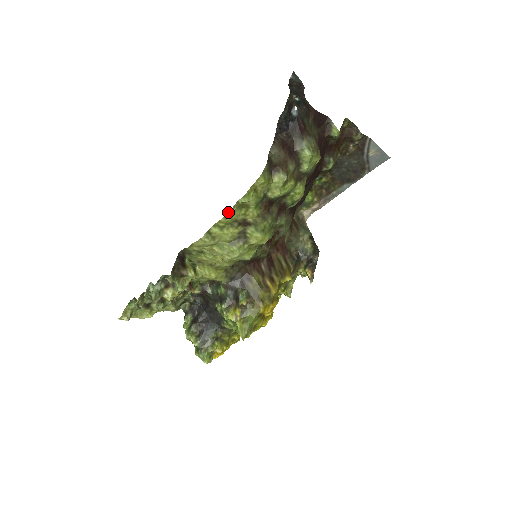
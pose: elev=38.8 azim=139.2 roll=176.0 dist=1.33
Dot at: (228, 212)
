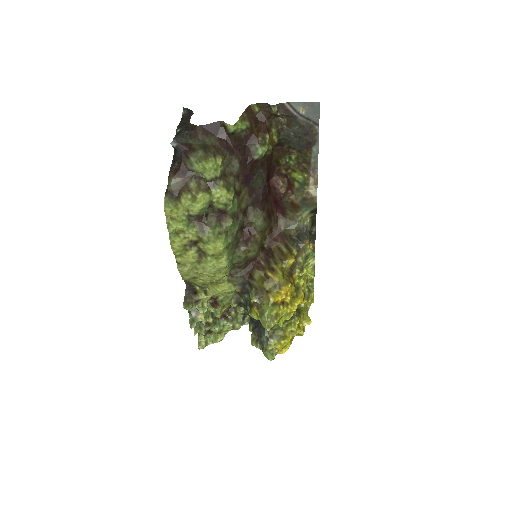
Dot at: (170, 244)
